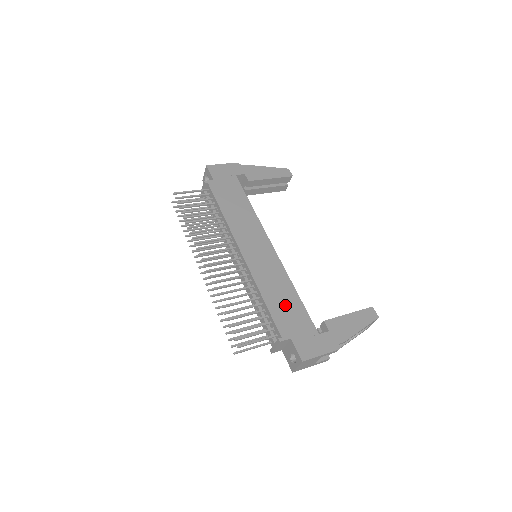
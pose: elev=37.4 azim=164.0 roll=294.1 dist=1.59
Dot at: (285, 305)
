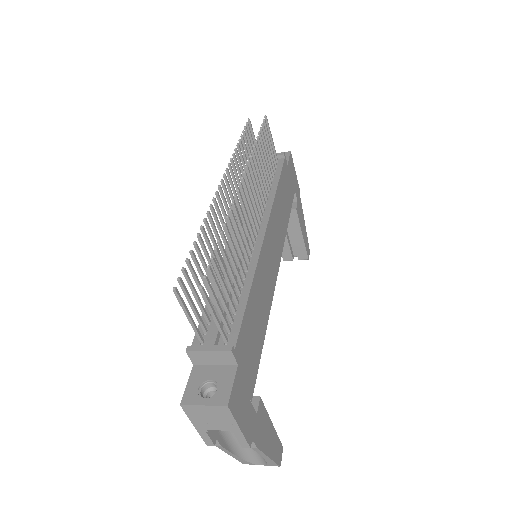
Dot at: (255, 327)
